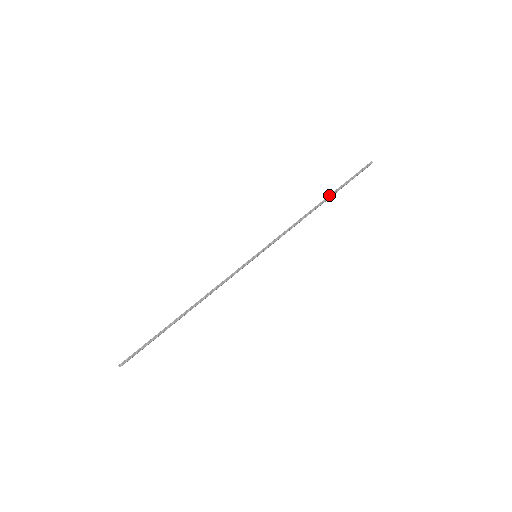
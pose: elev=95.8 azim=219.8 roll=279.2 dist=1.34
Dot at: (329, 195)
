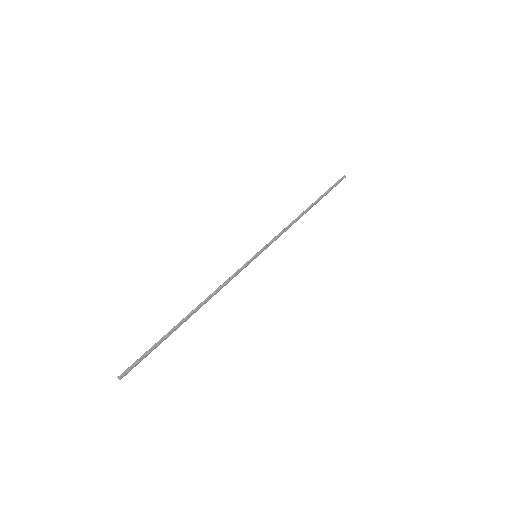
Dot at: (314, 202)
